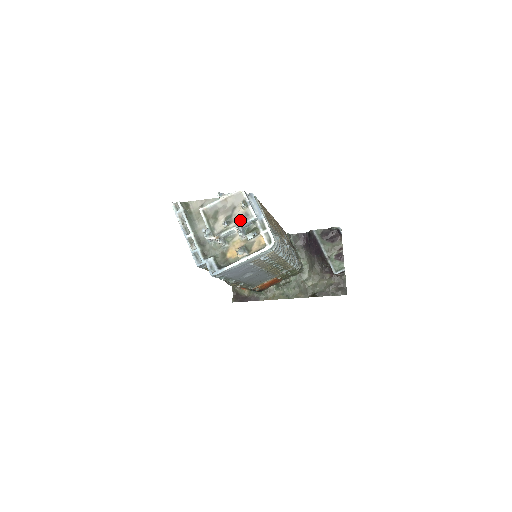
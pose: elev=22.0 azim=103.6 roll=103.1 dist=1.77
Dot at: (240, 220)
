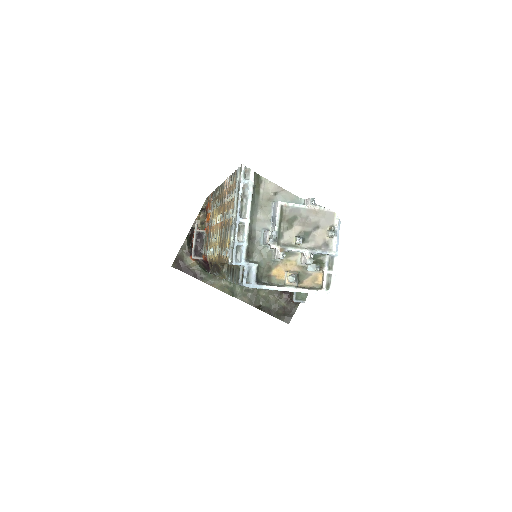
Dot at: (316, 245)
